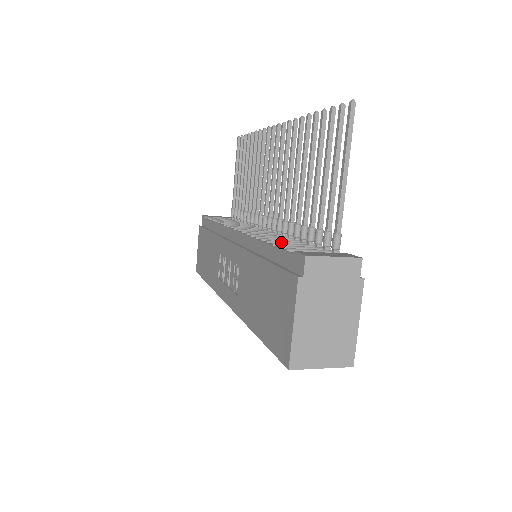
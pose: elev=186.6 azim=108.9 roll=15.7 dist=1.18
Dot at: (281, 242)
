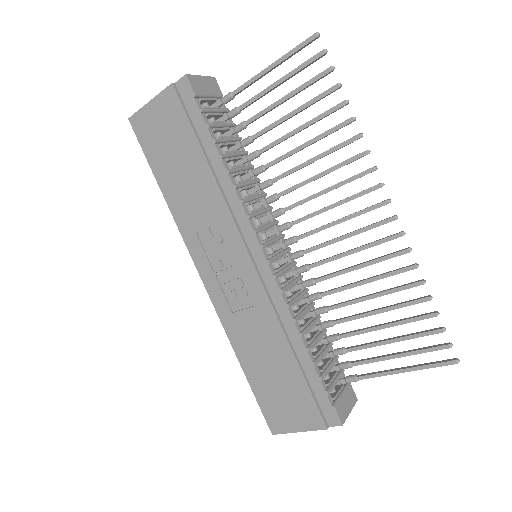
Dot at: (314, 345)
